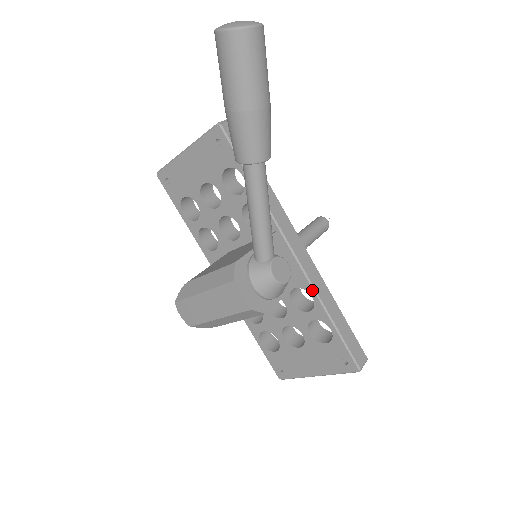
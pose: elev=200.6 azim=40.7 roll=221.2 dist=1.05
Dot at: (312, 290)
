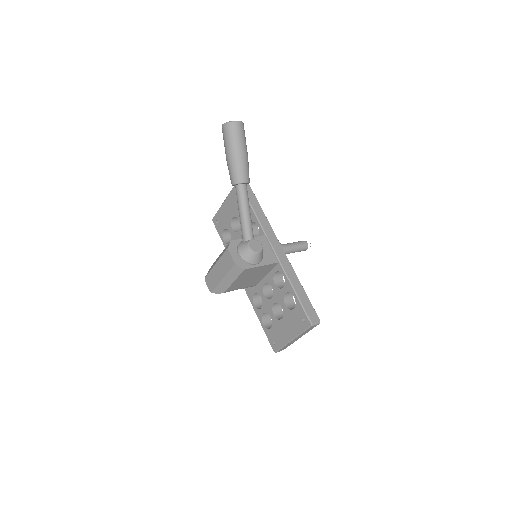
Dot at: (283, 270)
